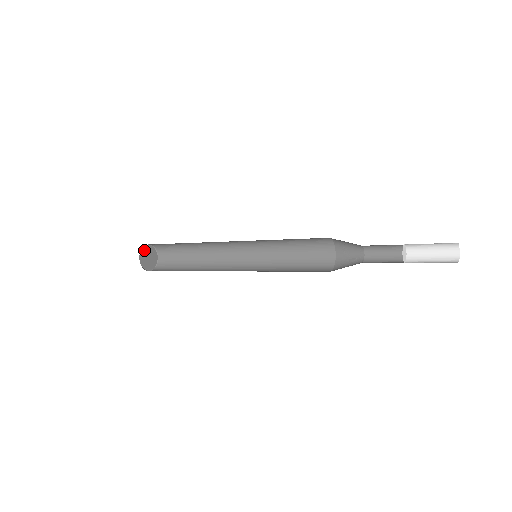
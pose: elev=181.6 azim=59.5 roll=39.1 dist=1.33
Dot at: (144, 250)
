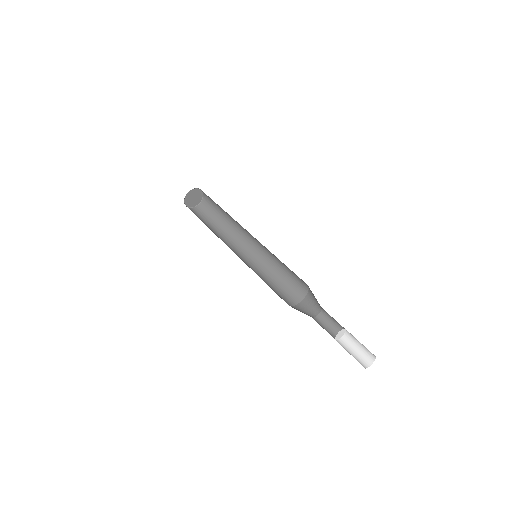
Dot at: (186, 199)
